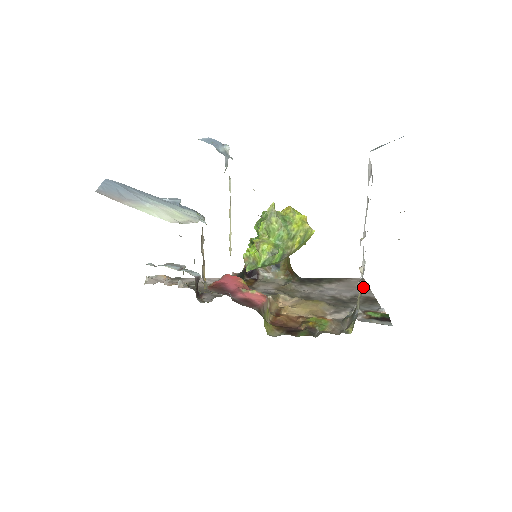
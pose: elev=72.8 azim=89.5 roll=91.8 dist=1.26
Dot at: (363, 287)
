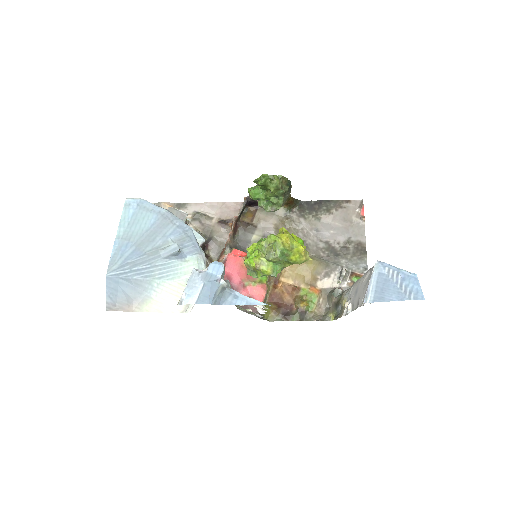
Dot at: (359, 222)
